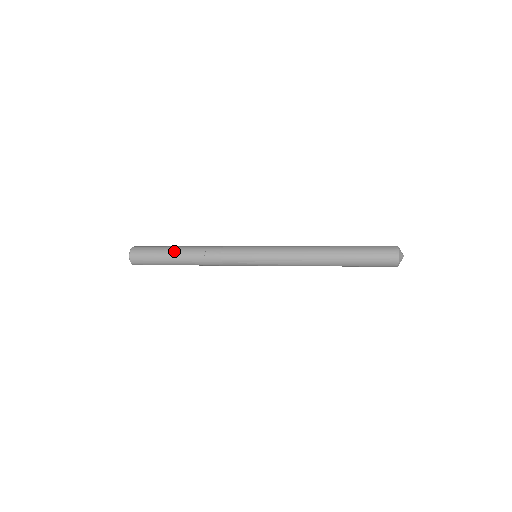
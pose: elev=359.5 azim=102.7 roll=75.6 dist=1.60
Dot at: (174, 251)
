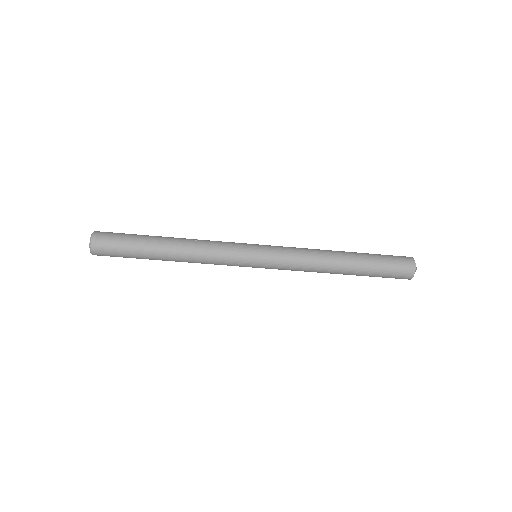
Dot at: (156, 236)
